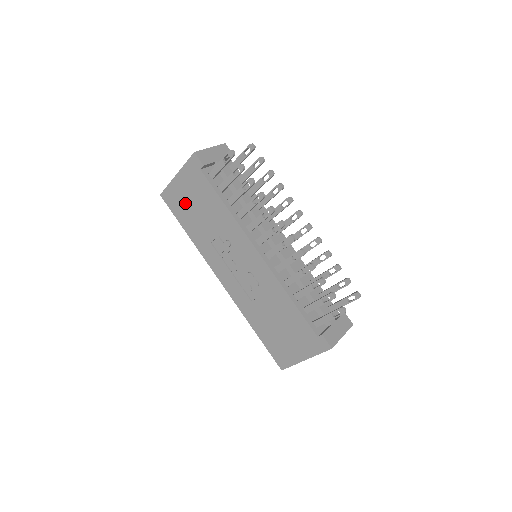
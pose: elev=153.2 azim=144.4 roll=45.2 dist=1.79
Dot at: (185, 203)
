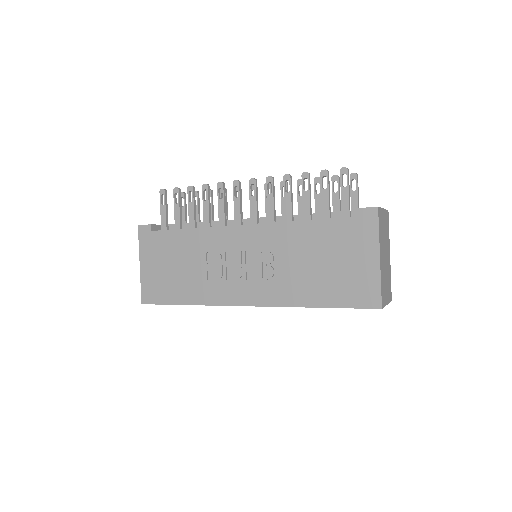
Dot at: (163, 278)
